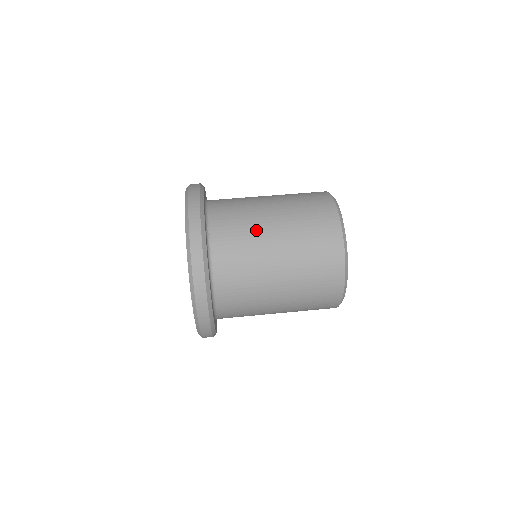
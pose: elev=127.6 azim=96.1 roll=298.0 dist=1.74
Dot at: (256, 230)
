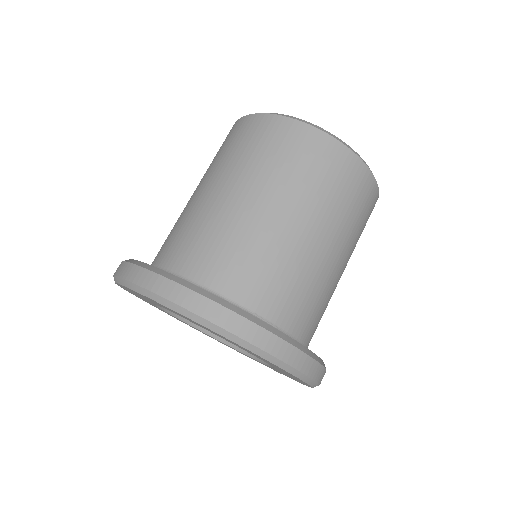
Dot at: (291, 252)
